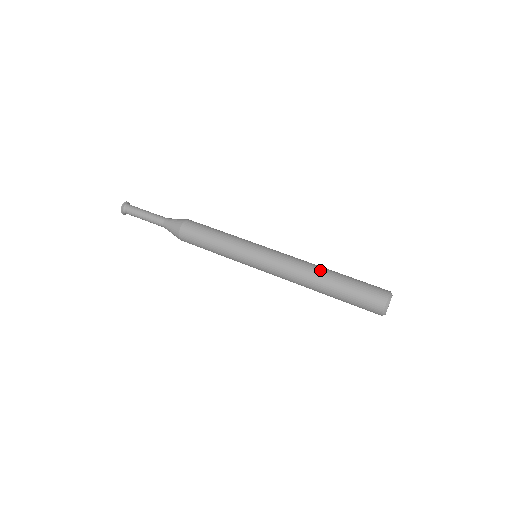
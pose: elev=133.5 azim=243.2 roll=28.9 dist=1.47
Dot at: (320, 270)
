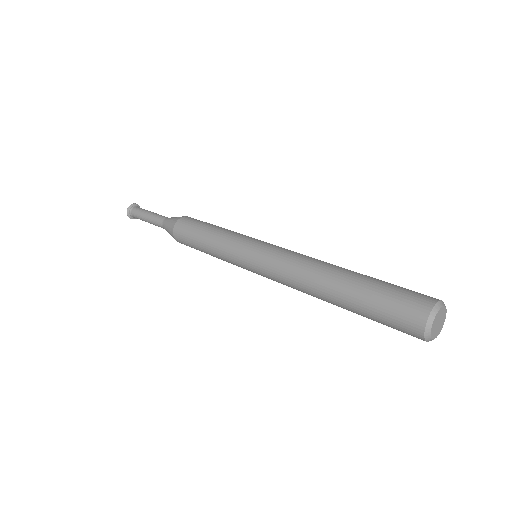
Dot at: occluded
